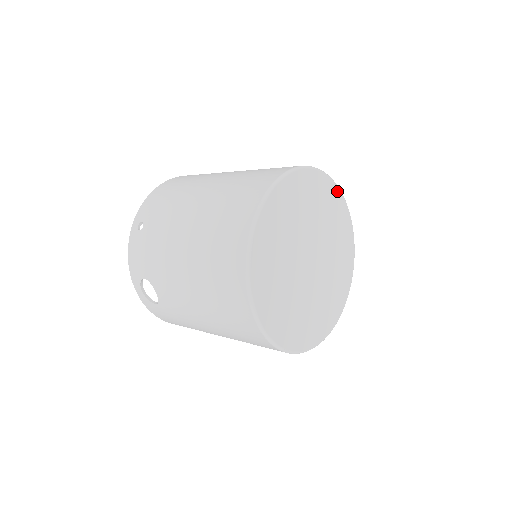
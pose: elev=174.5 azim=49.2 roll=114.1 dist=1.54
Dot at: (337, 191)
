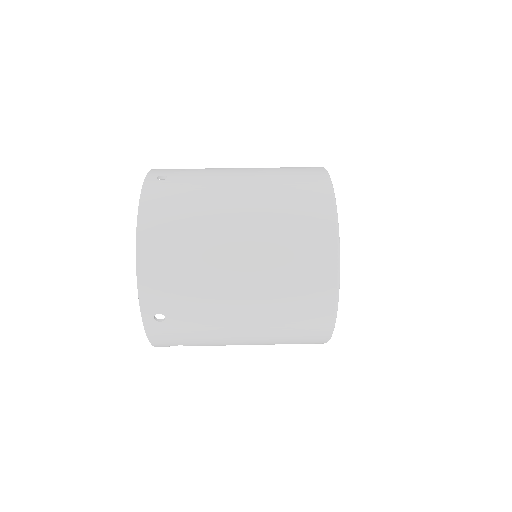
Dot at: occluded
